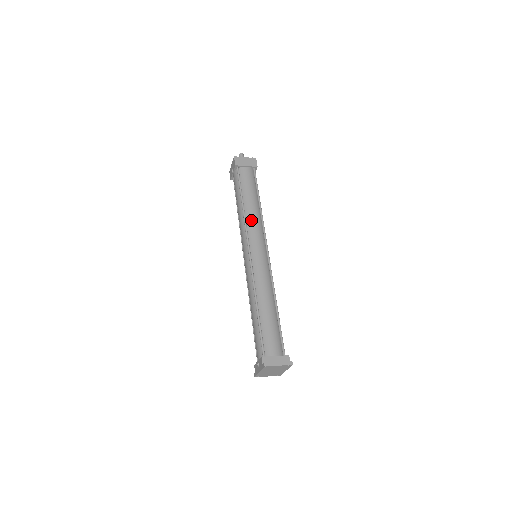
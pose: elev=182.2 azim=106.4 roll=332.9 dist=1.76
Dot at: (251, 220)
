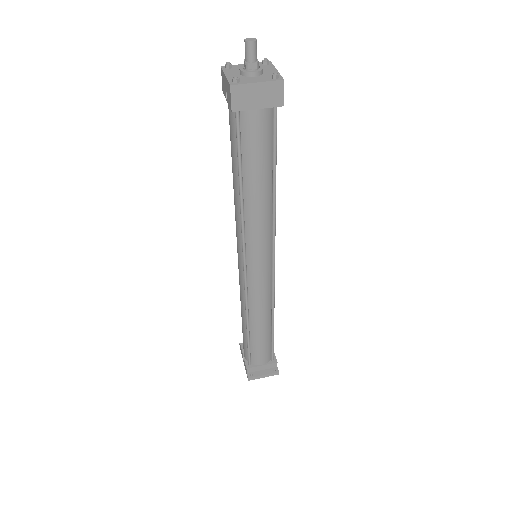
Dot at: (253, 225)
